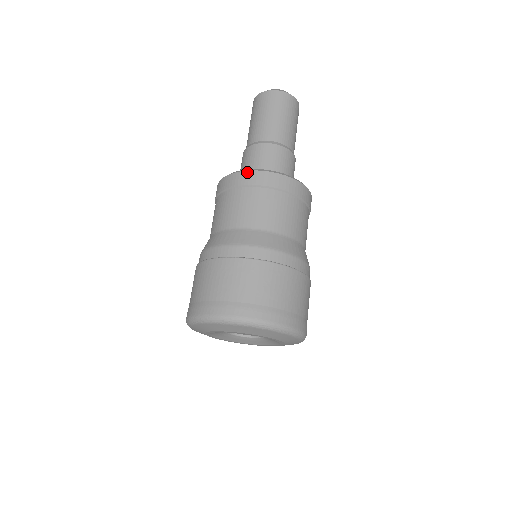
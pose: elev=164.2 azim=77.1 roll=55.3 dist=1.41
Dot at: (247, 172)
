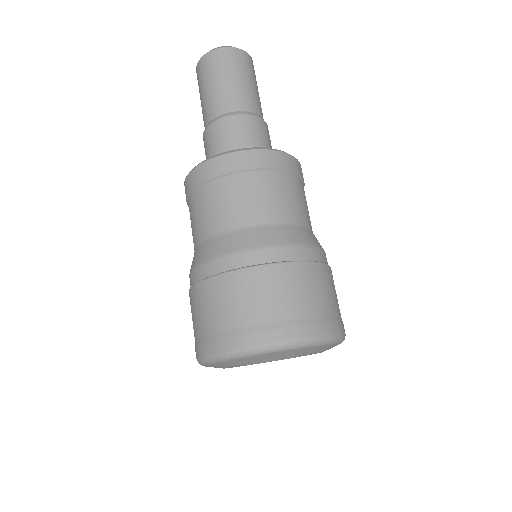
Dot at: (248, 152)
